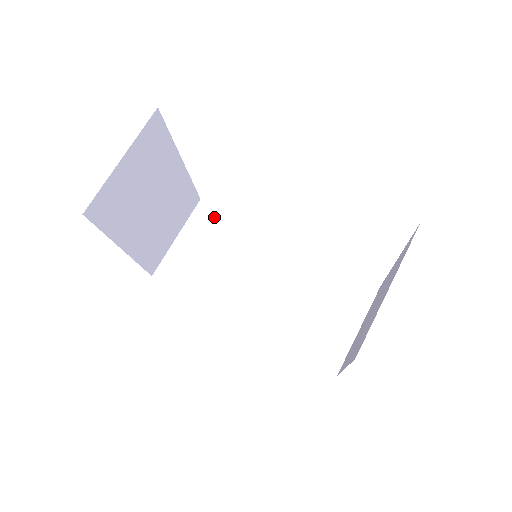
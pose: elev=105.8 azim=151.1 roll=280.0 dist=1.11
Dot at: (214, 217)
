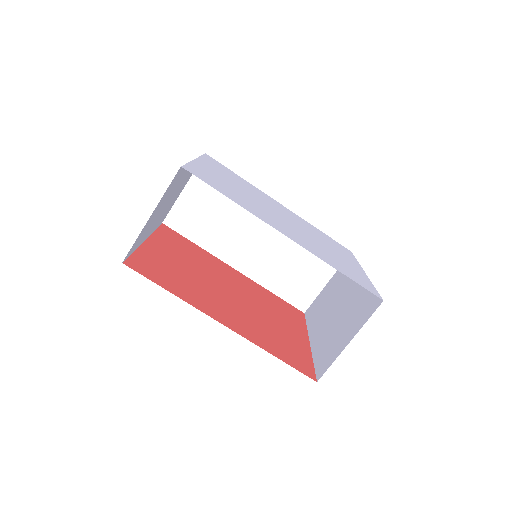
Dot at: occluded
